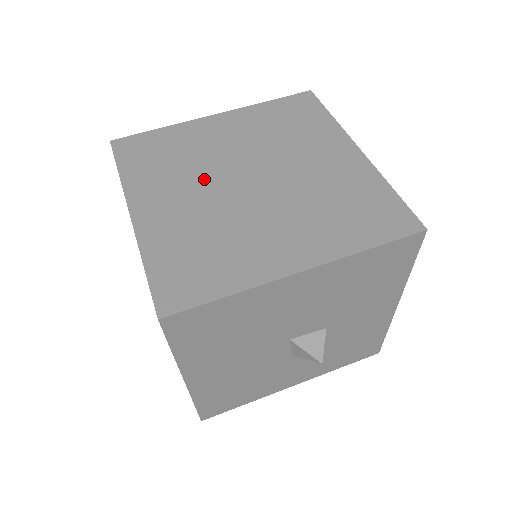
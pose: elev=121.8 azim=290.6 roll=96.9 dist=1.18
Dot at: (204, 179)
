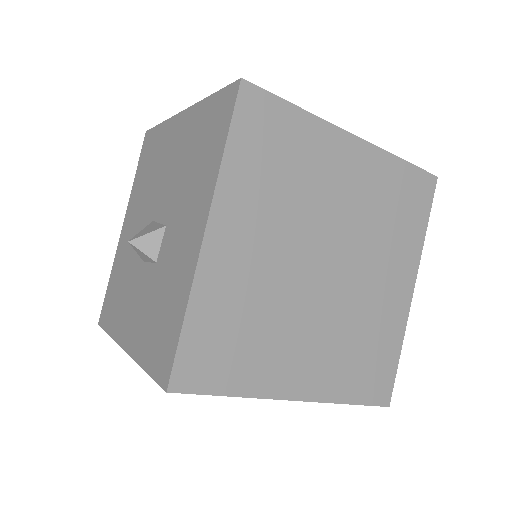
Dot at: (298, 309)
